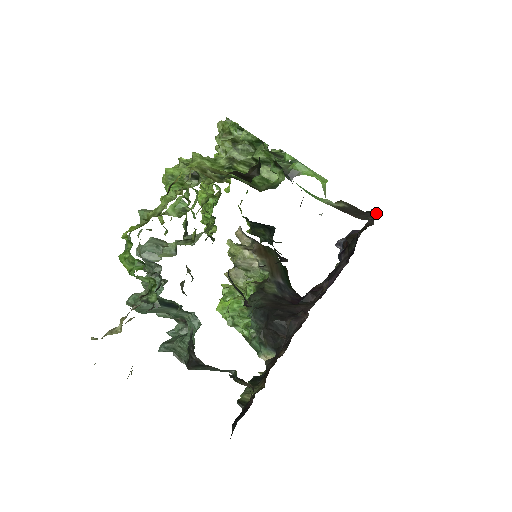
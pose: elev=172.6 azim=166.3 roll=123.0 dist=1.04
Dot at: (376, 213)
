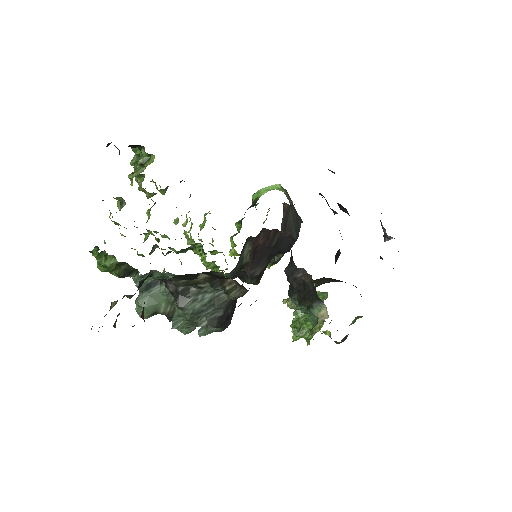
Dot at: occluded
